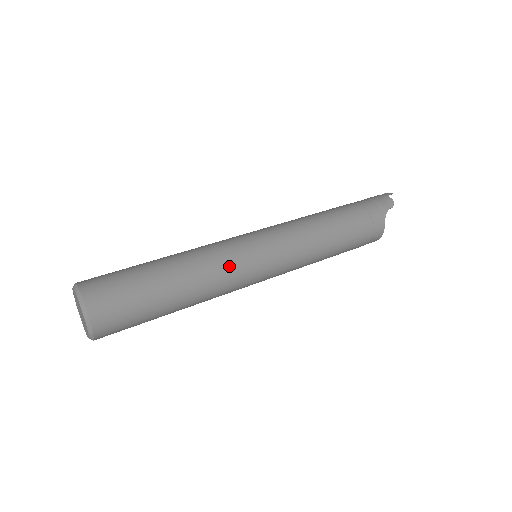
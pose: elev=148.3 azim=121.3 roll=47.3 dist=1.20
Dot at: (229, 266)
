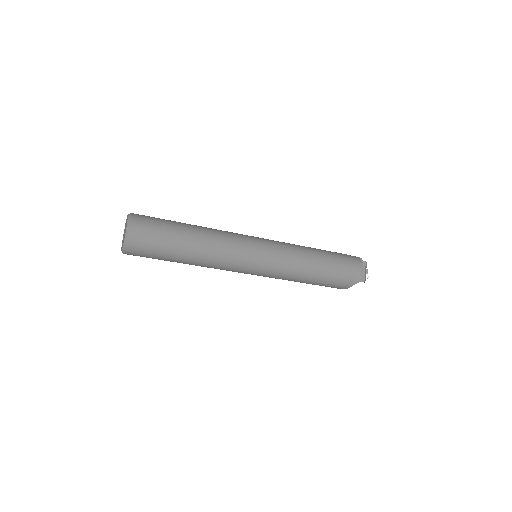
Dot at: occluded
